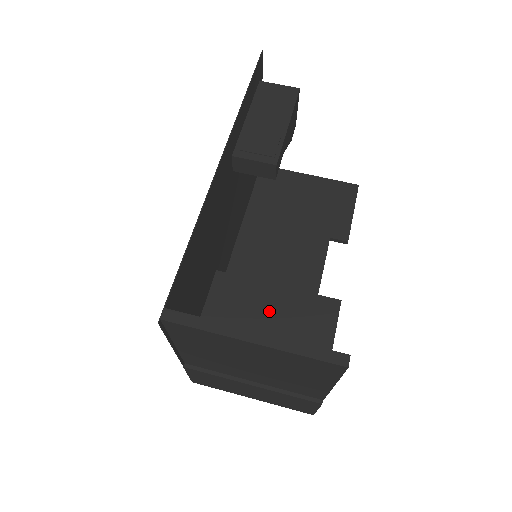
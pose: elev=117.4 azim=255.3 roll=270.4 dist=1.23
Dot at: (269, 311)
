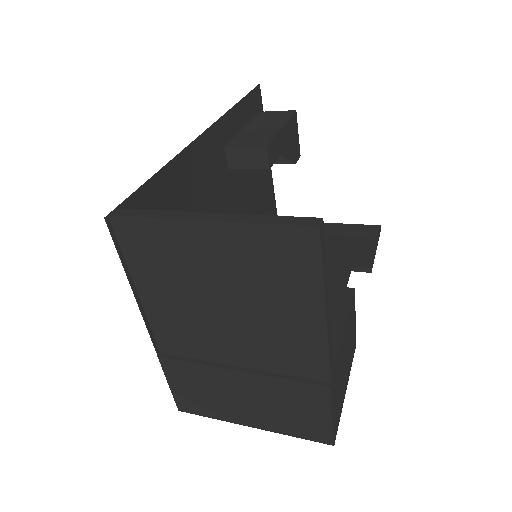
Dot at: occluded
